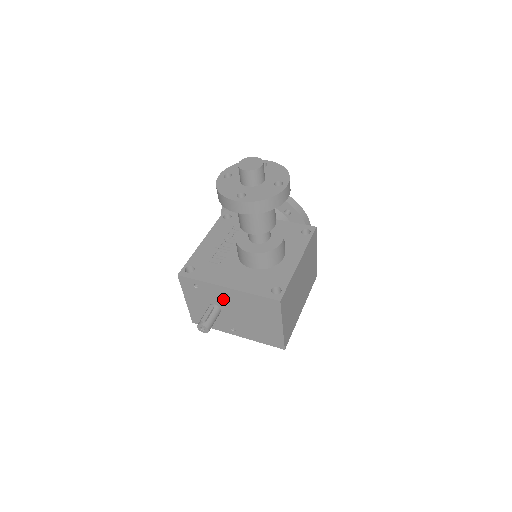
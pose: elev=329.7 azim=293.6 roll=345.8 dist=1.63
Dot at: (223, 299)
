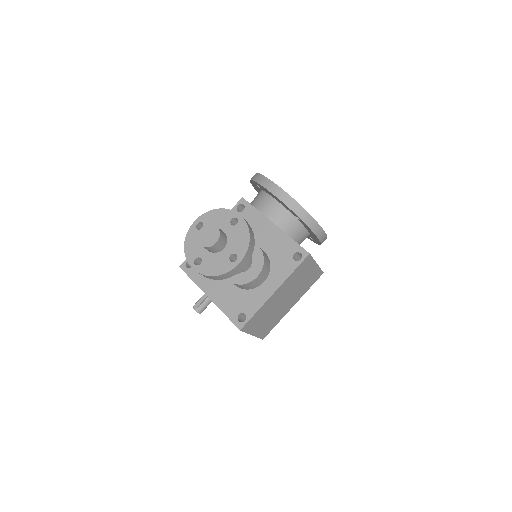
Dot at: occluded
